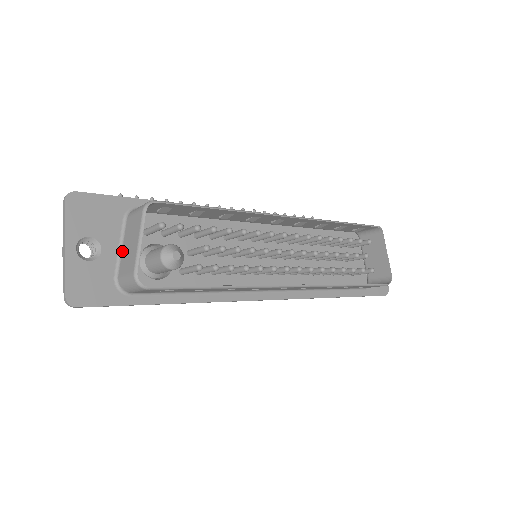
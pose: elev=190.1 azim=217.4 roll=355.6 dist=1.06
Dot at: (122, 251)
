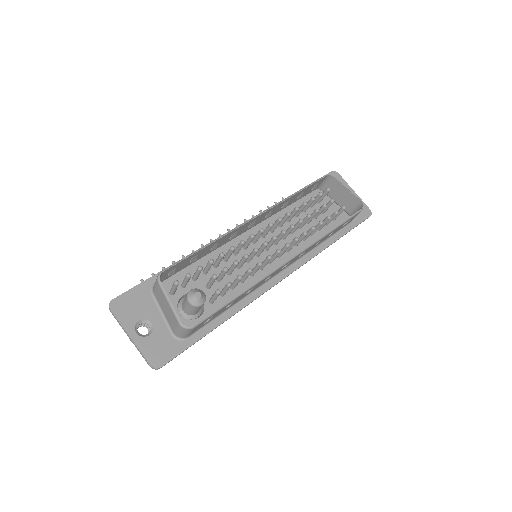
Dot at: (165, 315)
